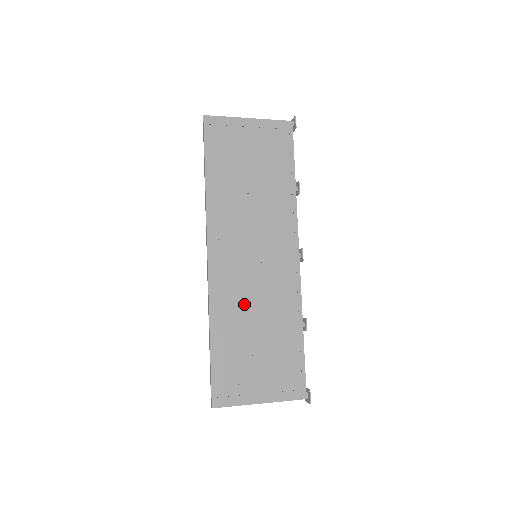
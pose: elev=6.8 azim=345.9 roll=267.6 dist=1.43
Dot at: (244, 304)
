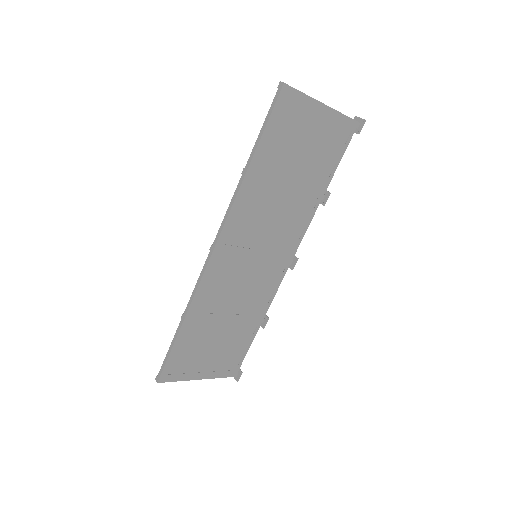
Dot at: (225, 299)
